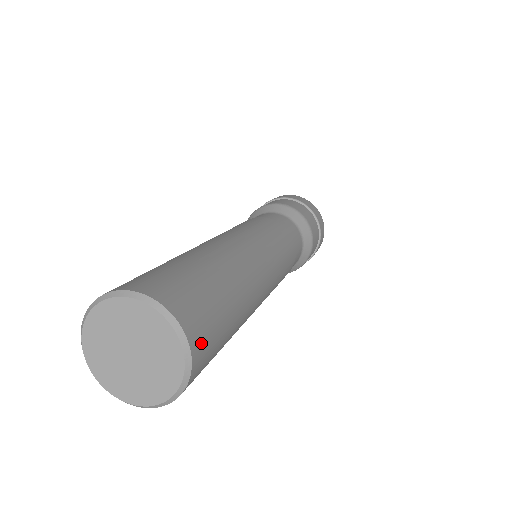
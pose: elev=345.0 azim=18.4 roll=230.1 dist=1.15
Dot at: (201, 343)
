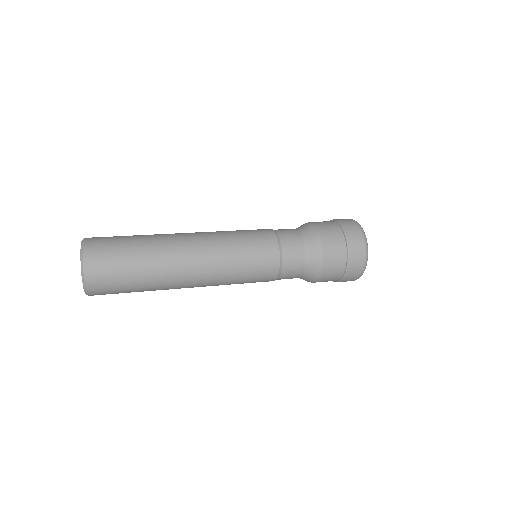
Dot at: (97, 289)
